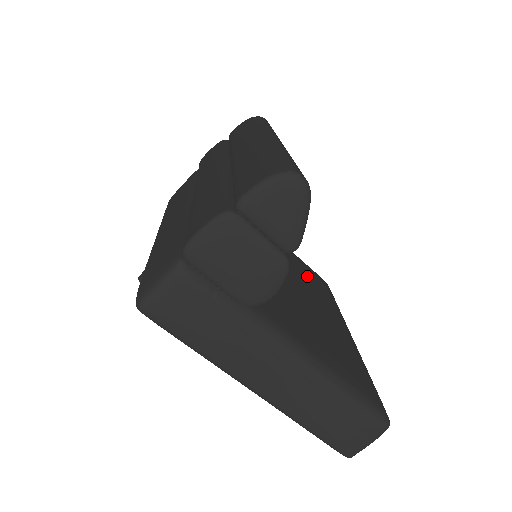
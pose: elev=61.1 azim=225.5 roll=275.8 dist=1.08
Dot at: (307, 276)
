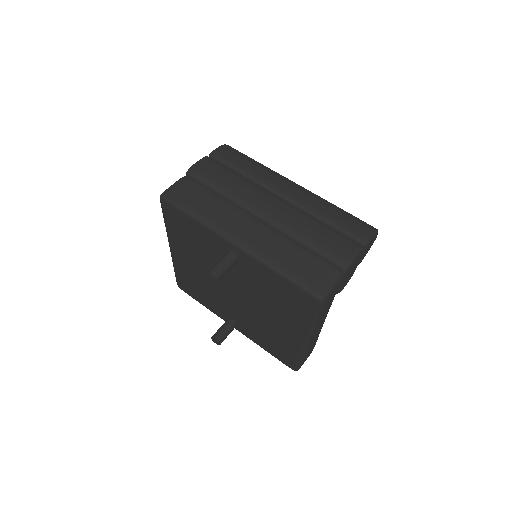
Dot at: occluded
